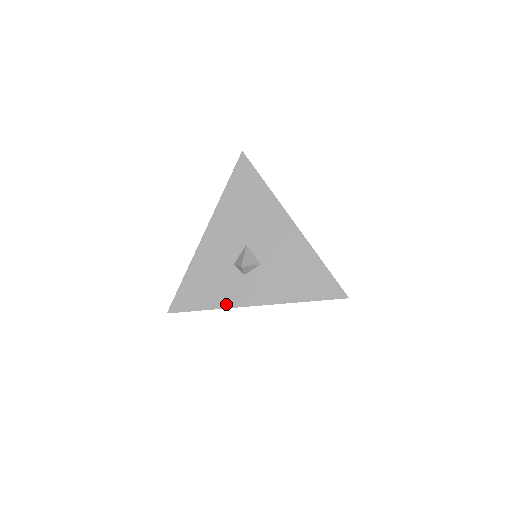
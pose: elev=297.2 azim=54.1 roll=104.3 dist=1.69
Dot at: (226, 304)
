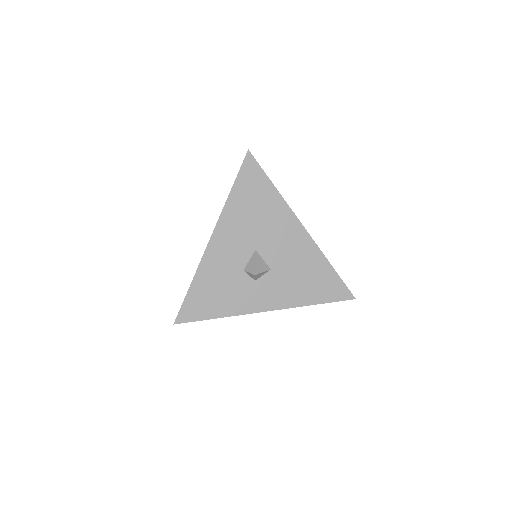
Dot at: (237, 311)
